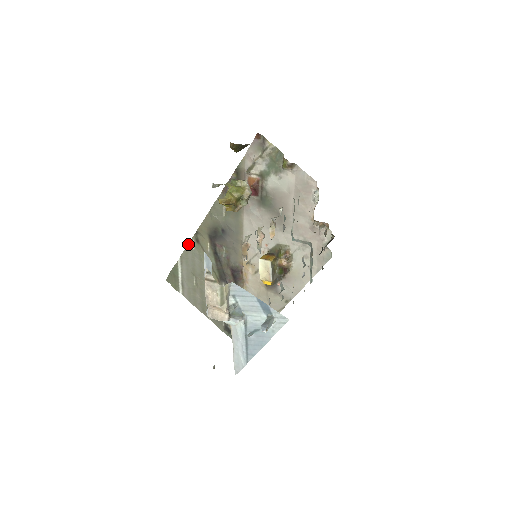
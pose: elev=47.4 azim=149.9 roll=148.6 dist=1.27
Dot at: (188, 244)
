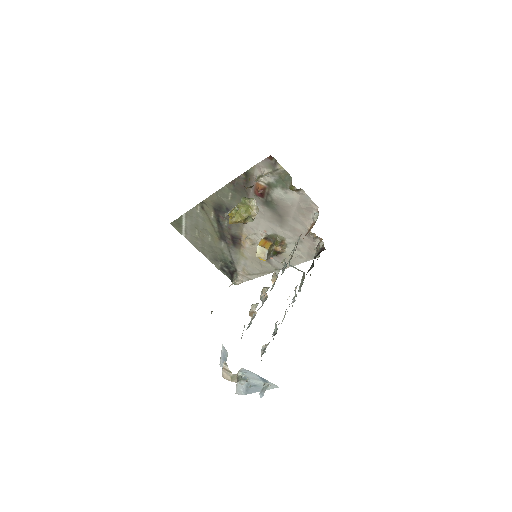
Dot at: (193, 207)
